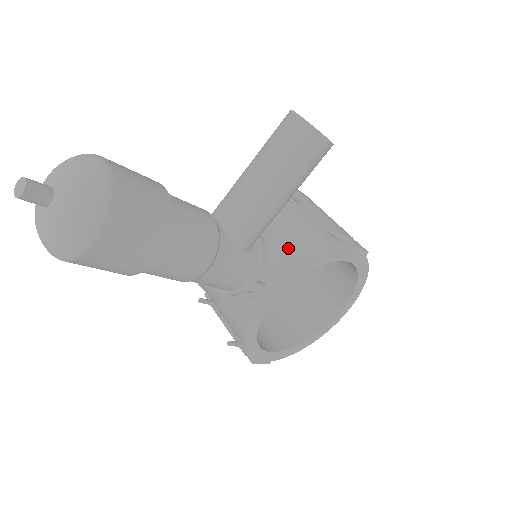
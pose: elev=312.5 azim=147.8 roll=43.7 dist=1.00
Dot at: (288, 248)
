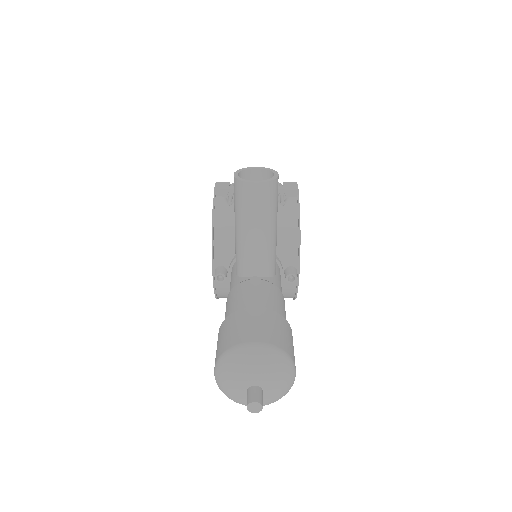
Dot at: (279, 237)
